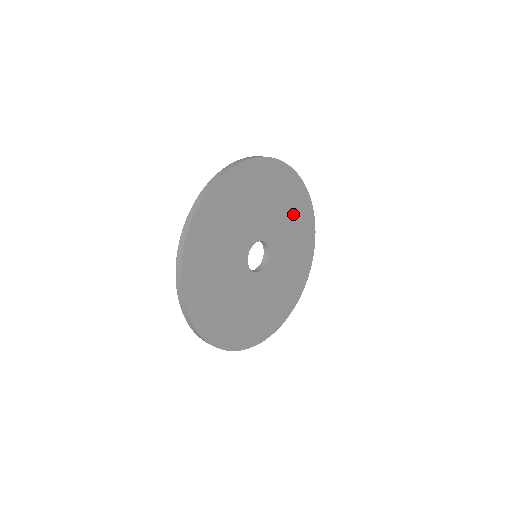
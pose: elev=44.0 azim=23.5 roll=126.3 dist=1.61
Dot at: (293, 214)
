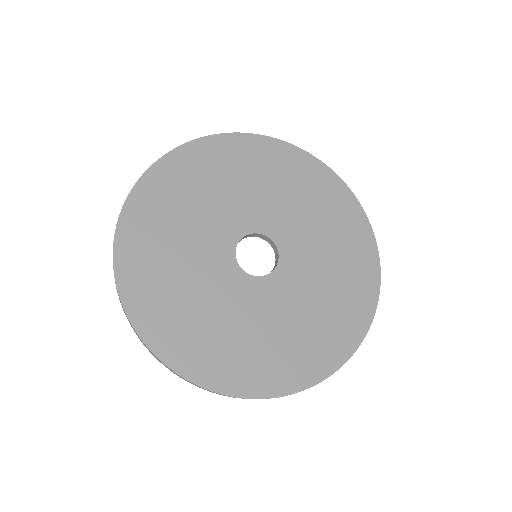
Dot at: (297, 188)
